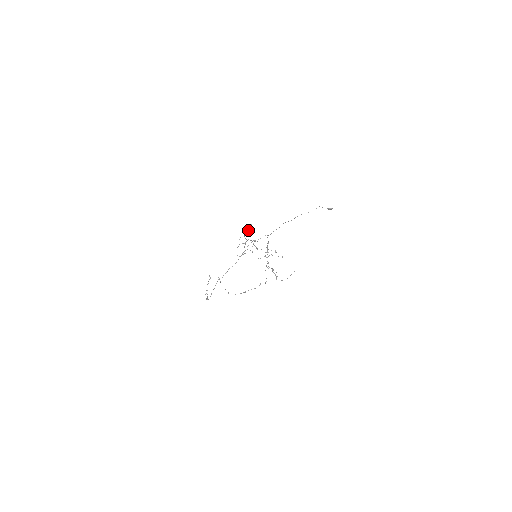
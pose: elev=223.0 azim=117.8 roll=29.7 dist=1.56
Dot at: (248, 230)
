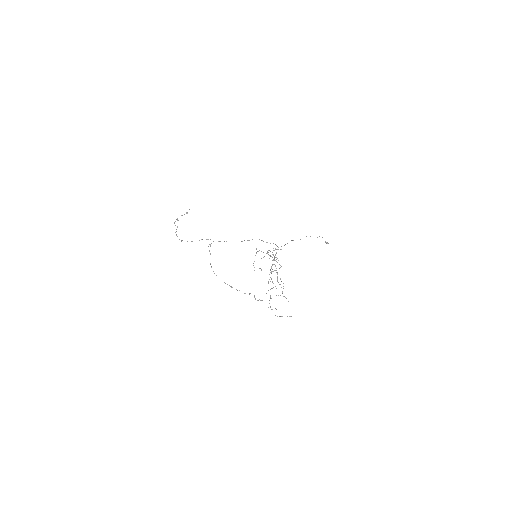
Dot at: (276, 249)
